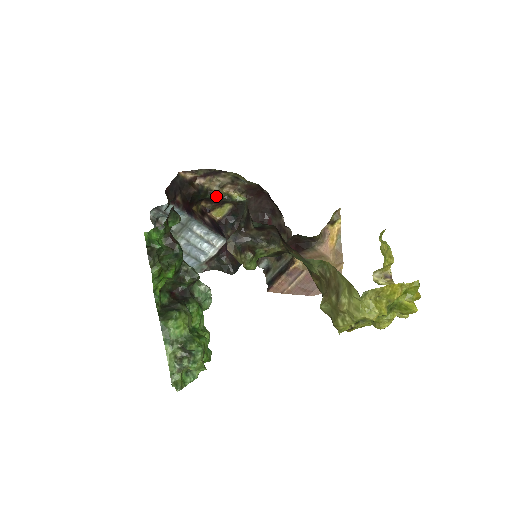
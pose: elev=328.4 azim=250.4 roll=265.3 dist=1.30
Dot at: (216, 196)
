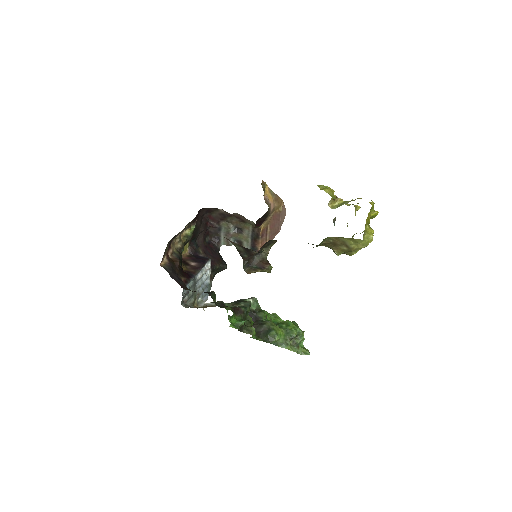
Dot at: (183, 247)
